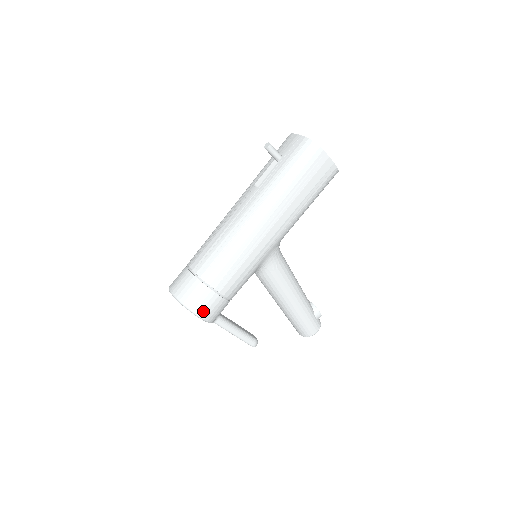
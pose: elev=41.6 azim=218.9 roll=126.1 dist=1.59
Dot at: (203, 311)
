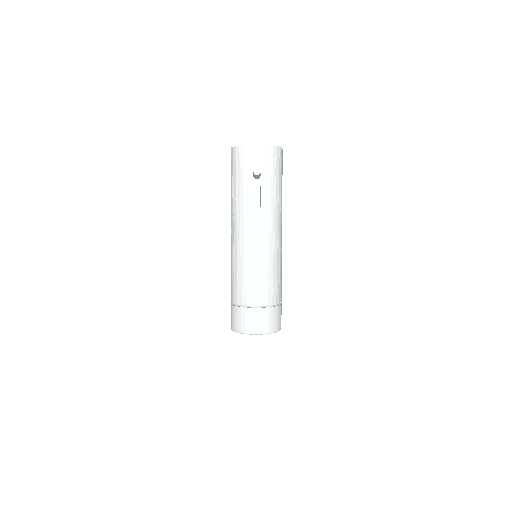
Dot at: occluded
